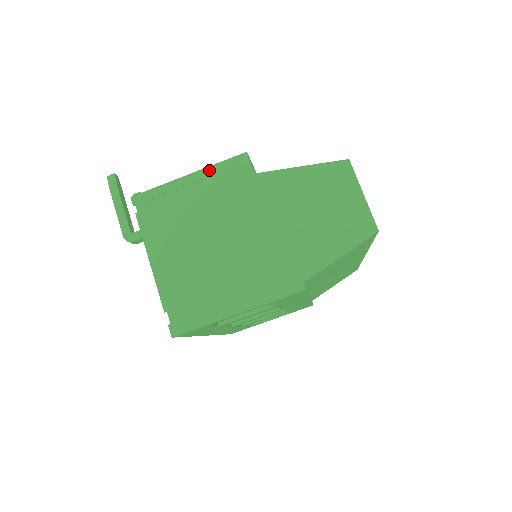
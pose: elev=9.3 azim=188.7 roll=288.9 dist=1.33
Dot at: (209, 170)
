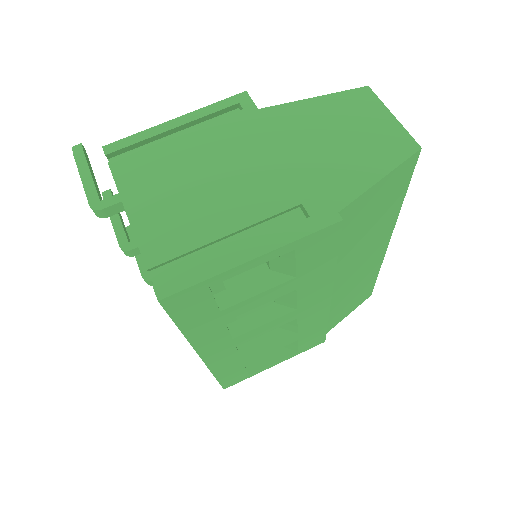
Dot at: (202, 111)
